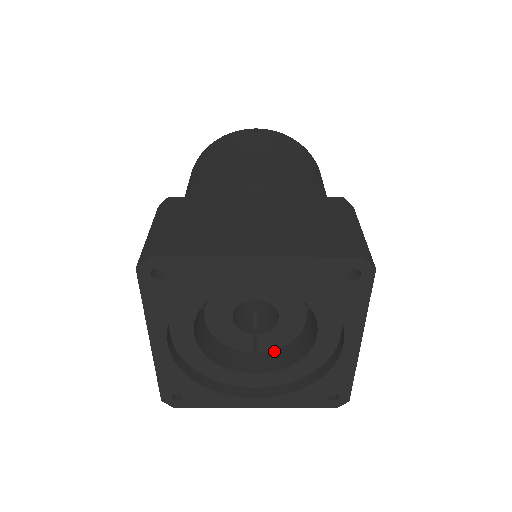
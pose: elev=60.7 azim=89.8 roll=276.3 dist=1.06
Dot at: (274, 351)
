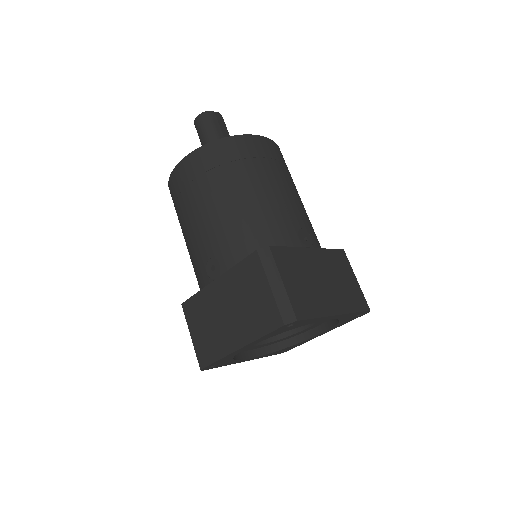
Dot at: occluded
